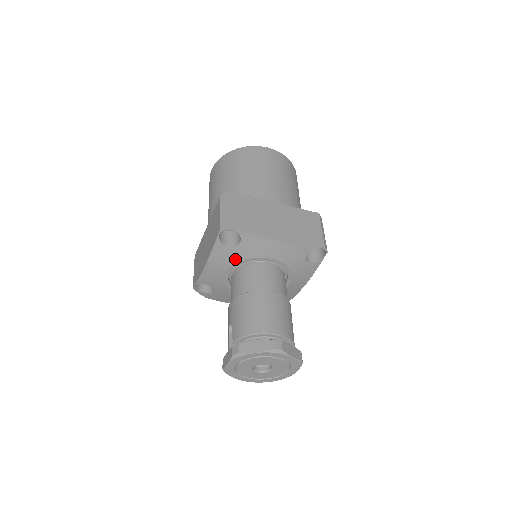
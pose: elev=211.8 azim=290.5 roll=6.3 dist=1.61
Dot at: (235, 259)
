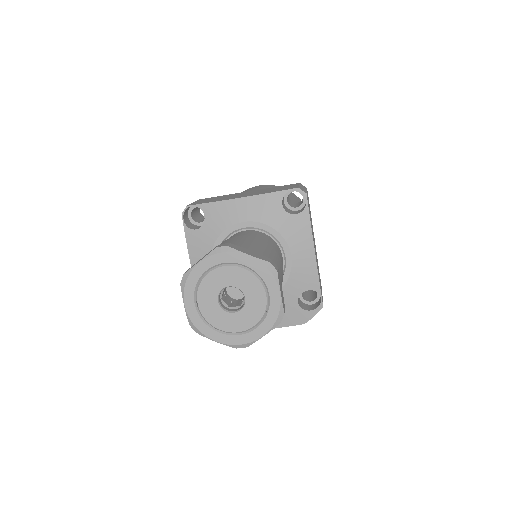
Dot at: (210, 241)
